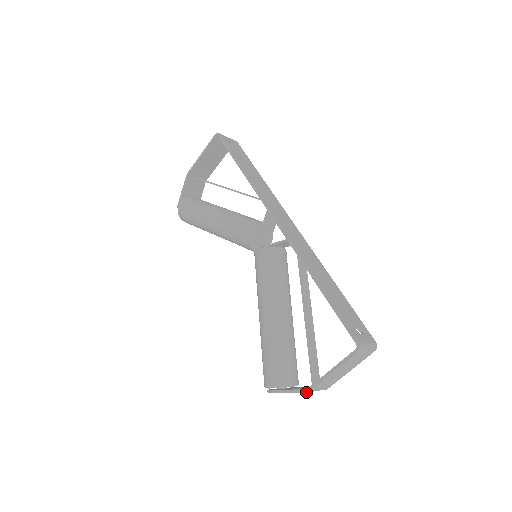
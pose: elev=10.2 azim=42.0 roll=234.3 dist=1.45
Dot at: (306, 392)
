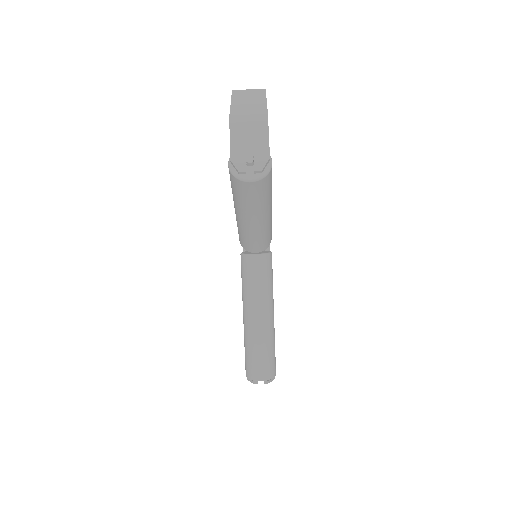
Dot at: (229, 117)
